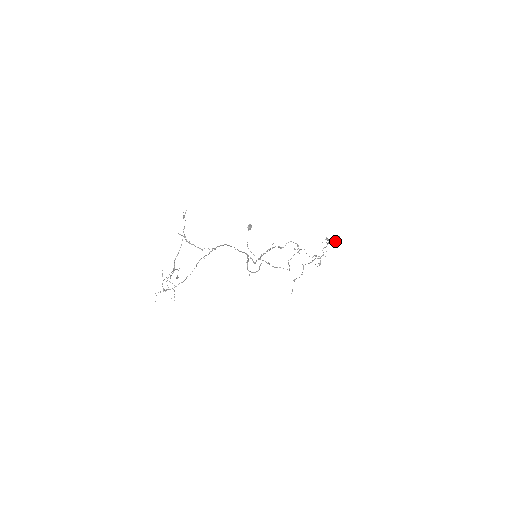
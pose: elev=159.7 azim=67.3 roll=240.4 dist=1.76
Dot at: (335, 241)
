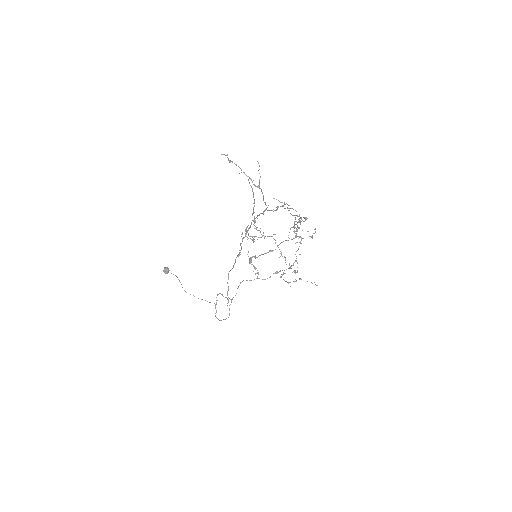
Dot at: (312, 235)
